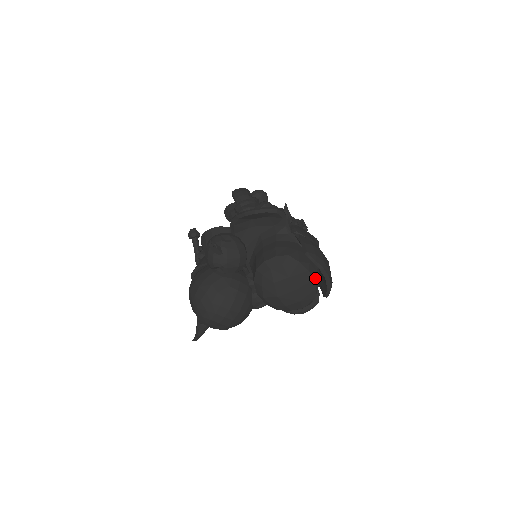
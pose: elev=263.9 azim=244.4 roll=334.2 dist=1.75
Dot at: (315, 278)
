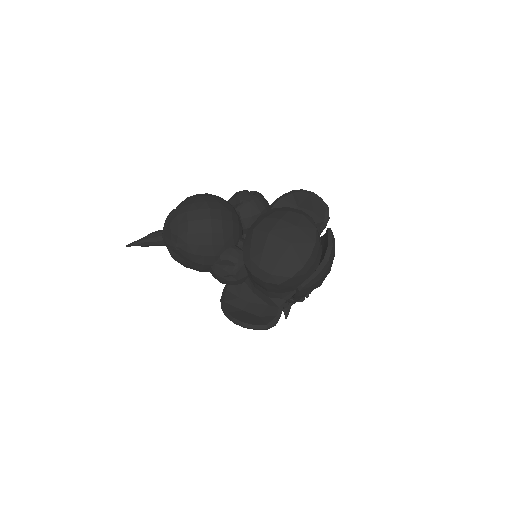
Dot at: (311, 259)
